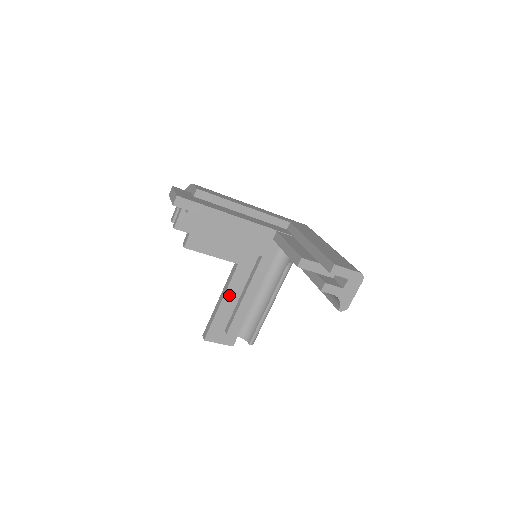
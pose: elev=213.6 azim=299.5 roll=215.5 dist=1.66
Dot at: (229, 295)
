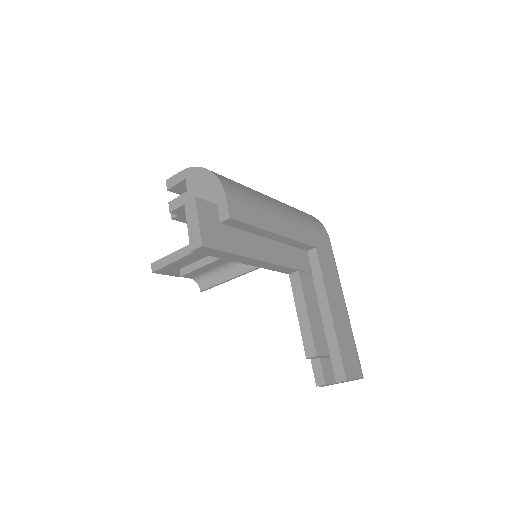
Dot at: occluded
